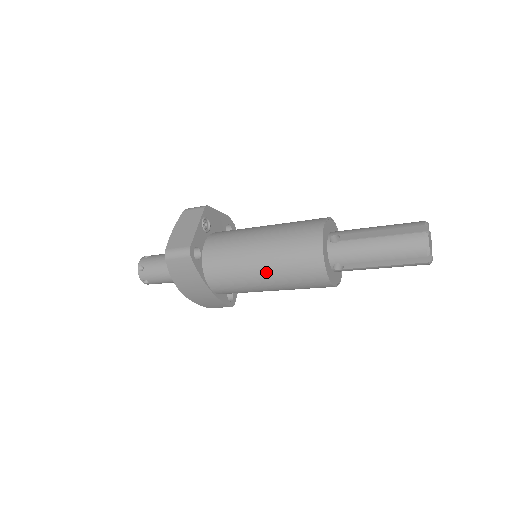
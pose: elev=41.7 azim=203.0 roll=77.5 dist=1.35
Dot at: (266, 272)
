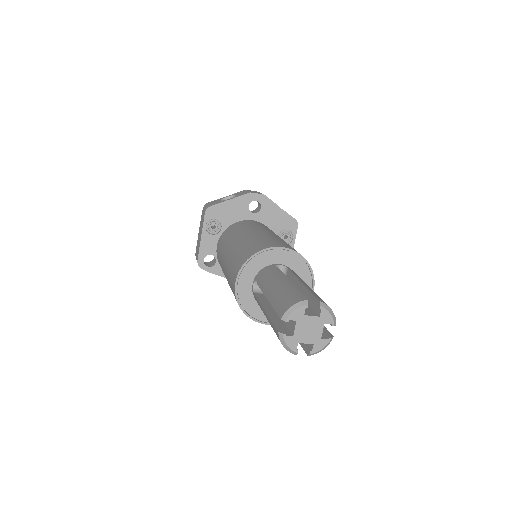
Dot at: occluded
